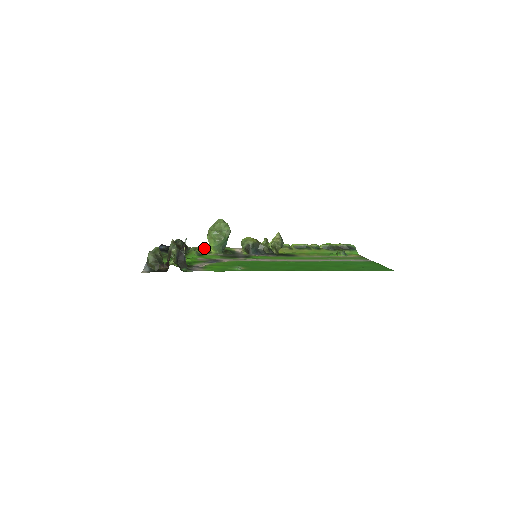
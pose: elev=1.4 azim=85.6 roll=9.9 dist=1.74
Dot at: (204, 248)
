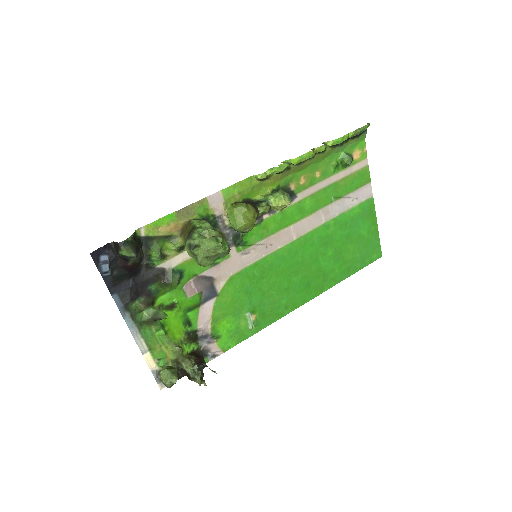
Dot at: (175, 246)
